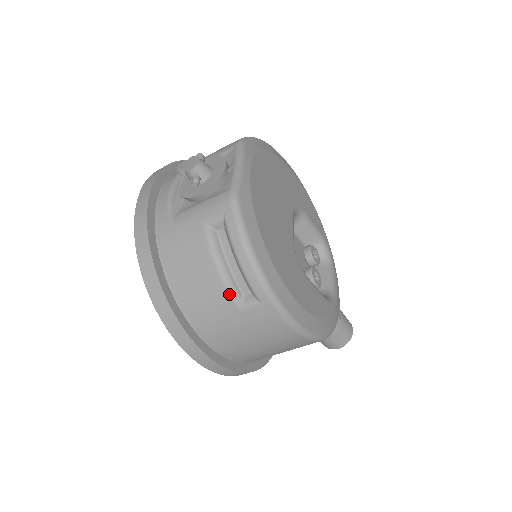
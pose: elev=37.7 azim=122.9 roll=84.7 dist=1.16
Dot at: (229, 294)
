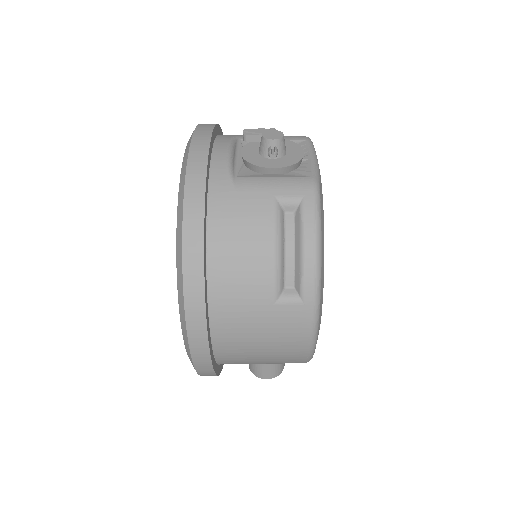
Dot at: (274, 281)
